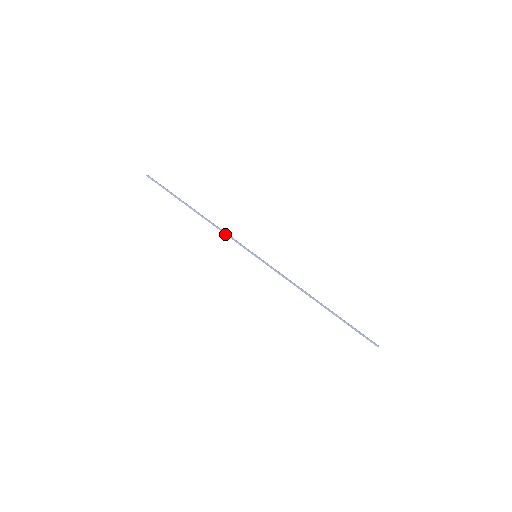
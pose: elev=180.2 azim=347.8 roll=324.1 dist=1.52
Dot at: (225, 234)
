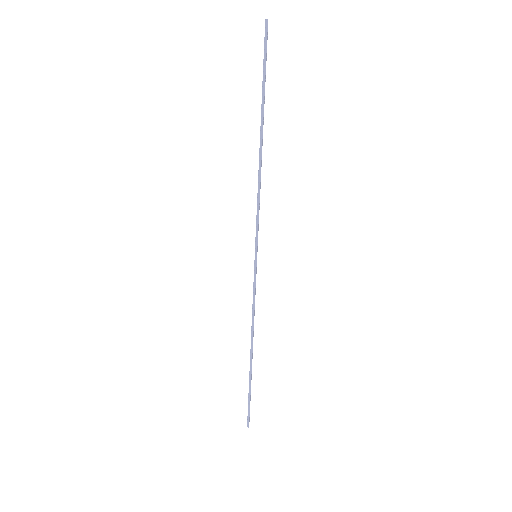
Dot at: (257, 201)
